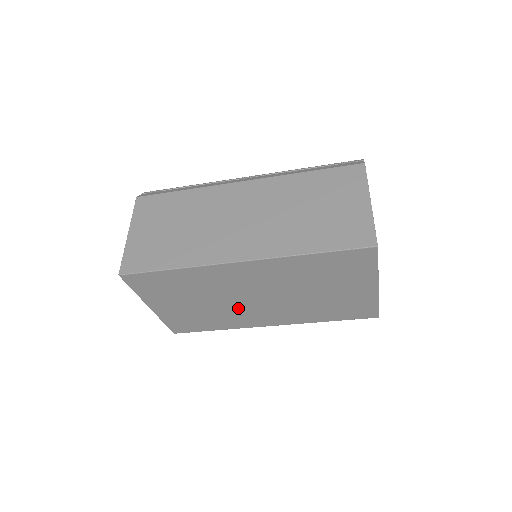
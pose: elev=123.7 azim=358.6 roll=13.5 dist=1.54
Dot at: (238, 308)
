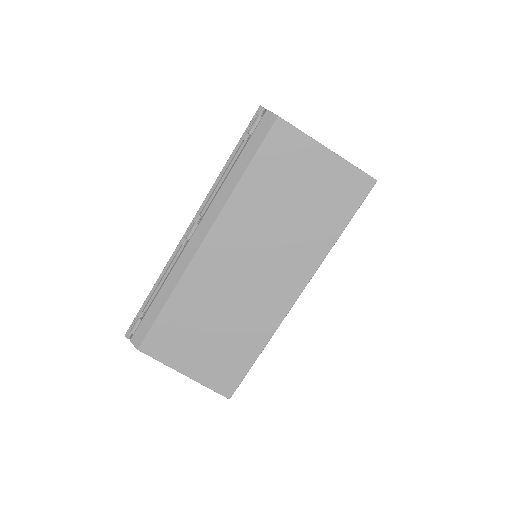
Dot at: occluded
